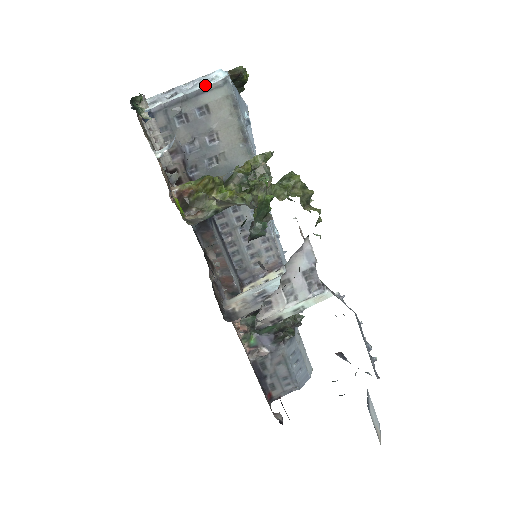
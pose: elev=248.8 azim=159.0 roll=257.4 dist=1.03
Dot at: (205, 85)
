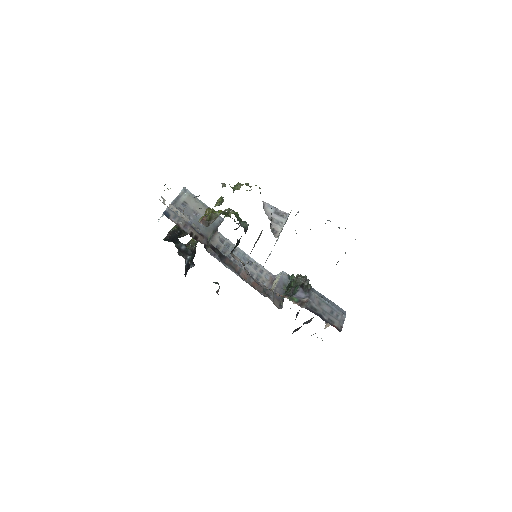
Dot at: (178, 195)
